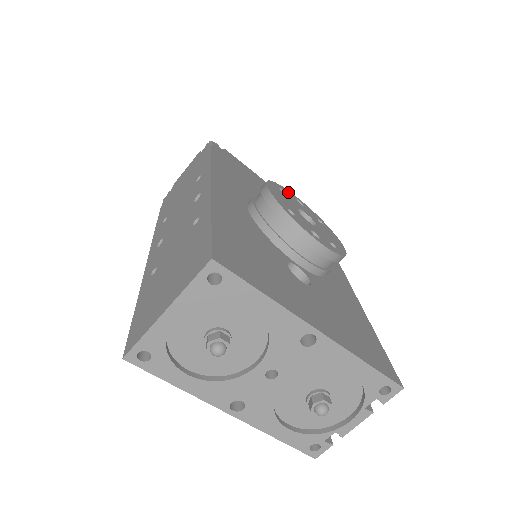
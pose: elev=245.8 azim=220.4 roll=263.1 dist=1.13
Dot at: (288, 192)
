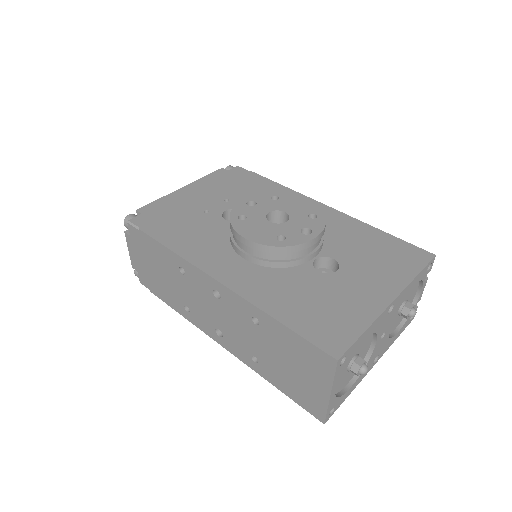
Dot at: (239, 208)
